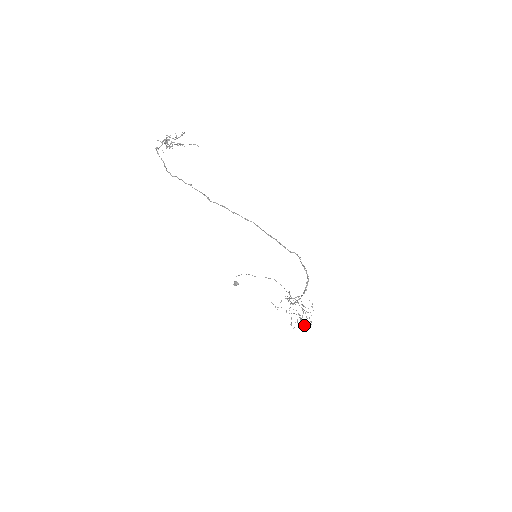
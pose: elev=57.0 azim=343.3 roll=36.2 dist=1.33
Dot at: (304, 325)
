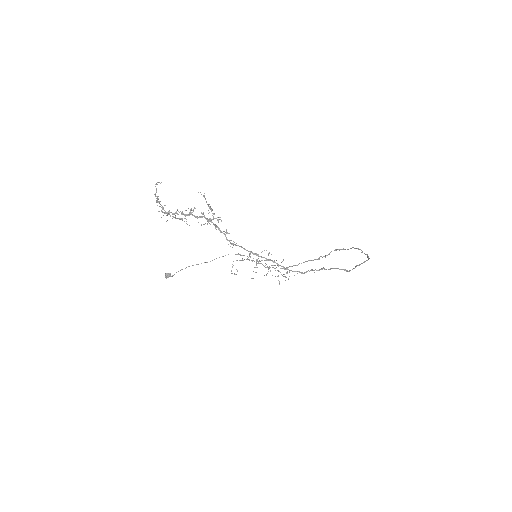
Dot at: occluded
